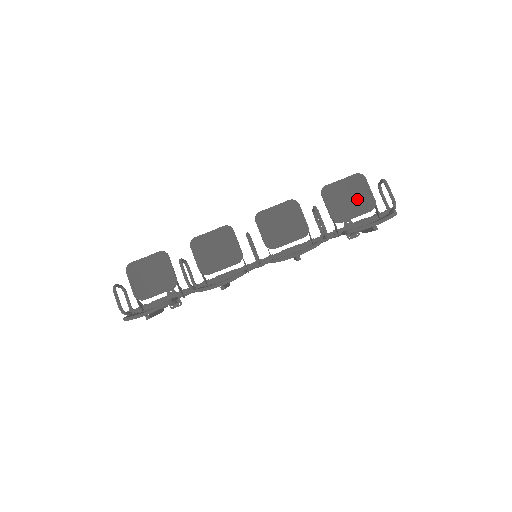
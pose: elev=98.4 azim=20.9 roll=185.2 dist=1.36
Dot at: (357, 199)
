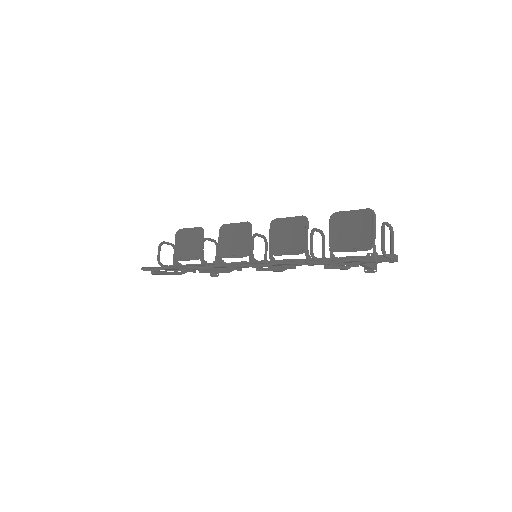
Dot at: (360, 234)
